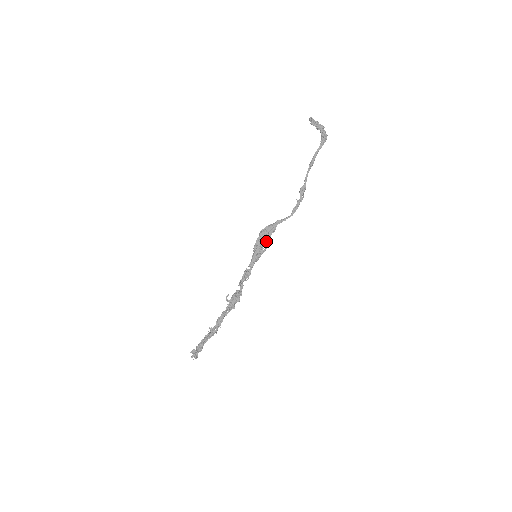
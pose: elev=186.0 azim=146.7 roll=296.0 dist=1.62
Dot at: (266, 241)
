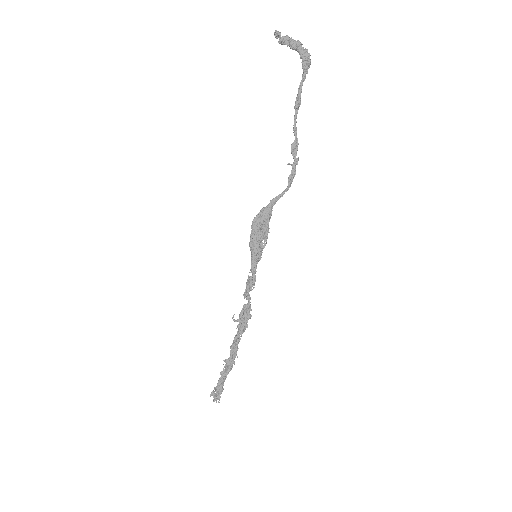
Dot at: (264, 233)
